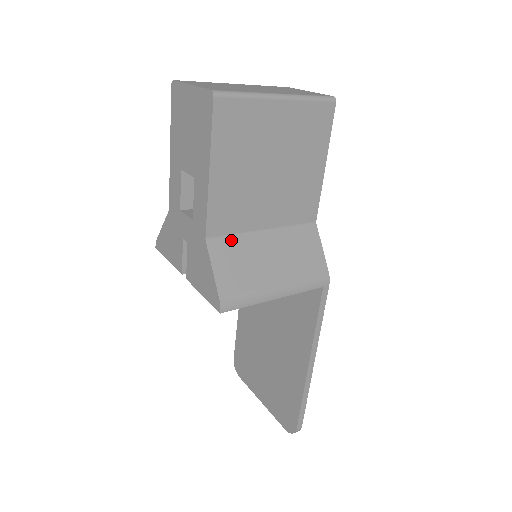
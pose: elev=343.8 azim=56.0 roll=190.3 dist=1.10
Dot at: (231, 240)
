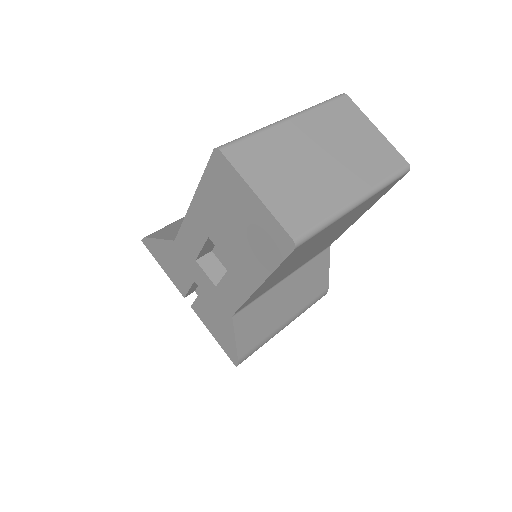
Dot at: (255, 304)
